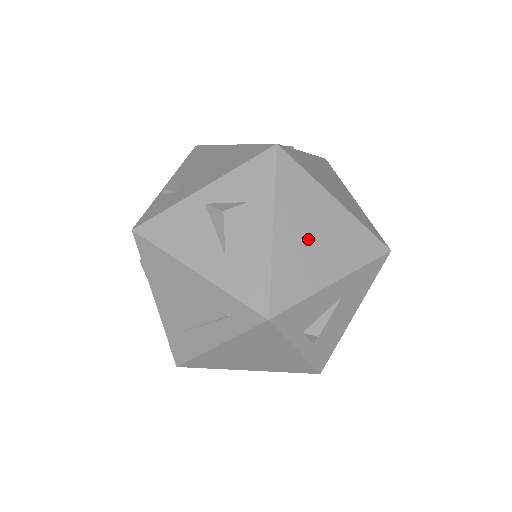
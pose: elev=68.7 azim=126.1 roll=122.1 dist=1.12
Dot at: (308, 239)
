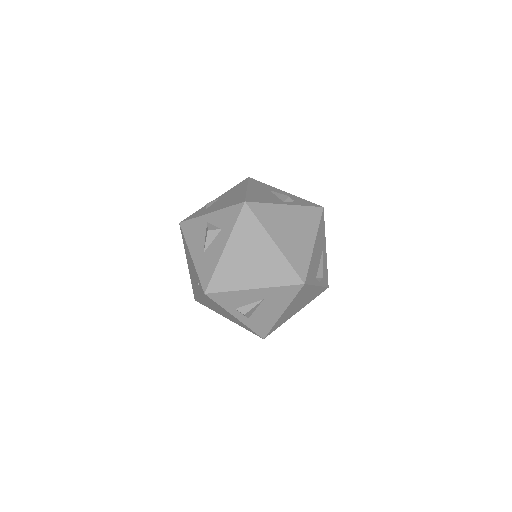
Dot at: (245, 260)
